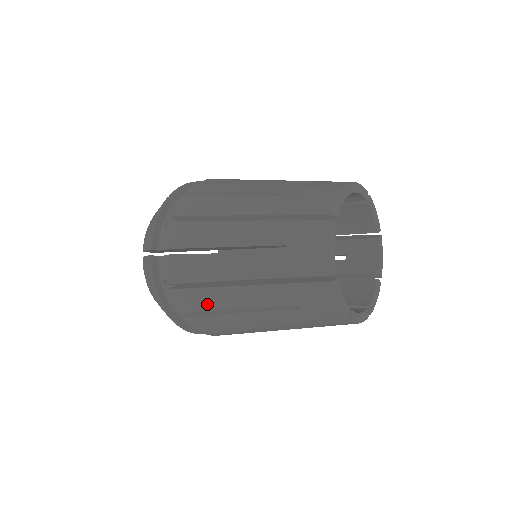
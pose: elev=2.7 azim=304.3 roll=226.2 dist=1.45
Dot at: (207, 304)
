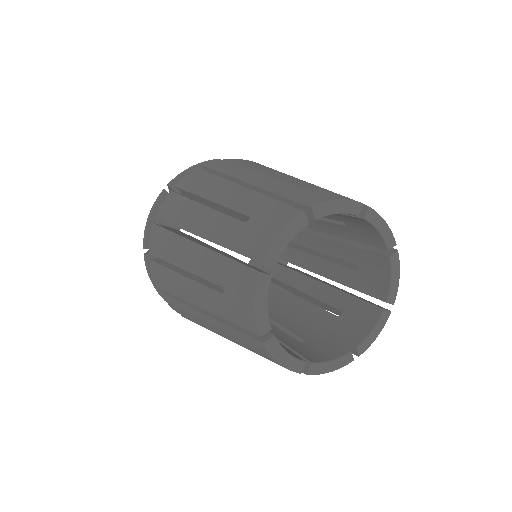
Dot at: (187, 315)
